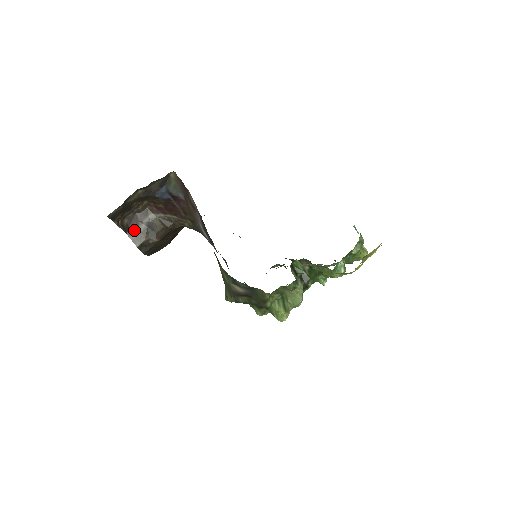
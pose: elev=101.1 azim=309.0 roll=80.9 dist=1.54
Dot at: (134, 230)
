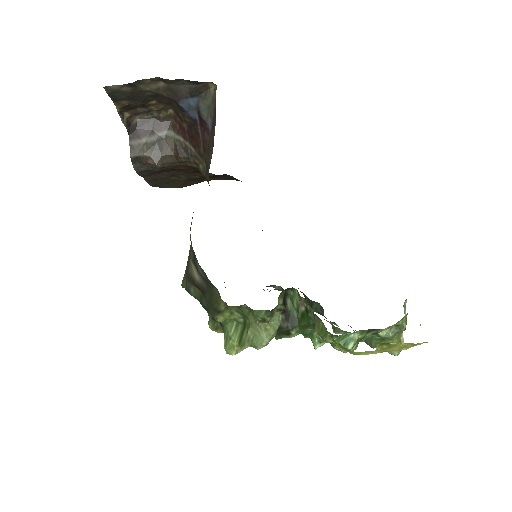
Dot at: (140, 136)
